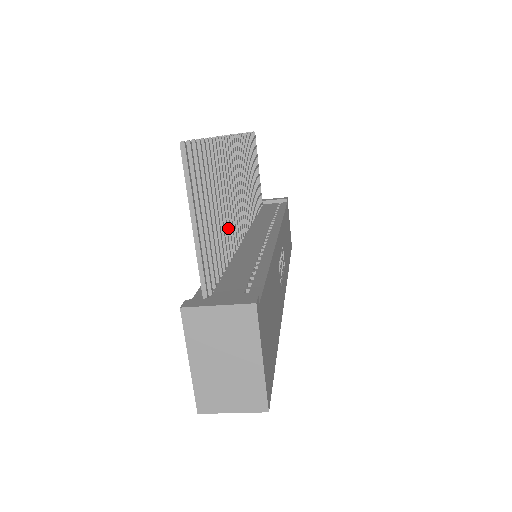
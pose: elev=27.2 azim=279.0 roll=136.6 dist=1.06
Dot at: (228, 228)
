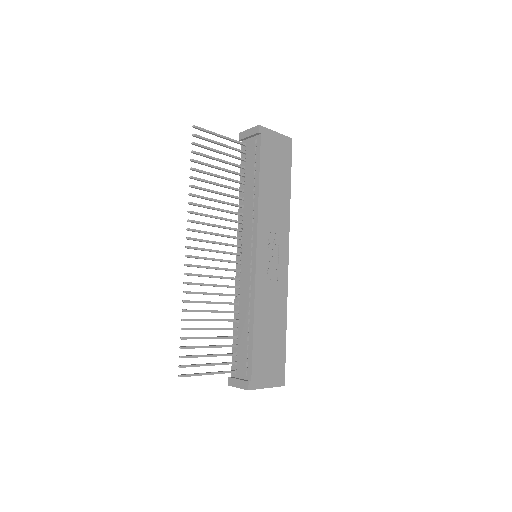
Dot at: occluded
